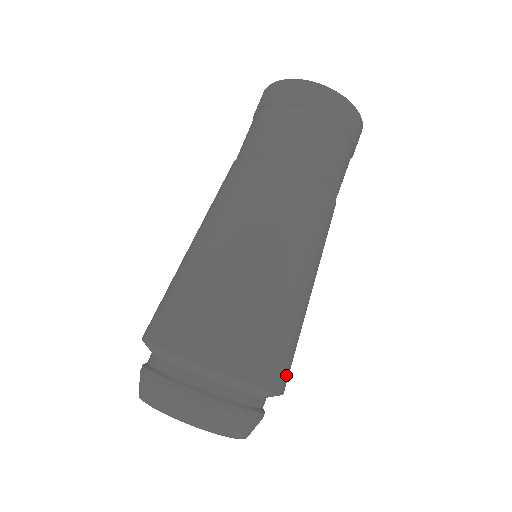
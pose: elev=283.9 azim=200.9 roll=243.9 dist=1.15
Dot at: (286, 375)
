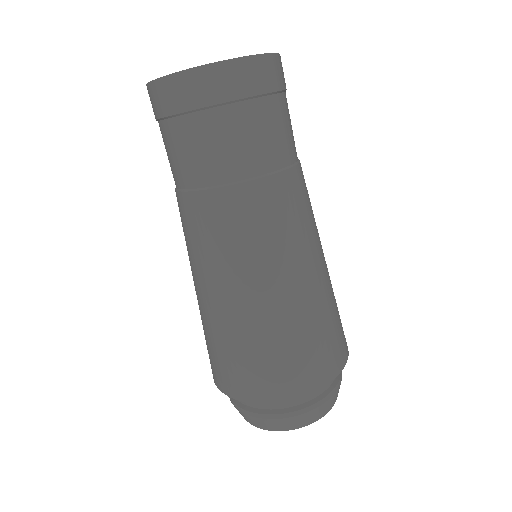
Dot at: (323, 367)
